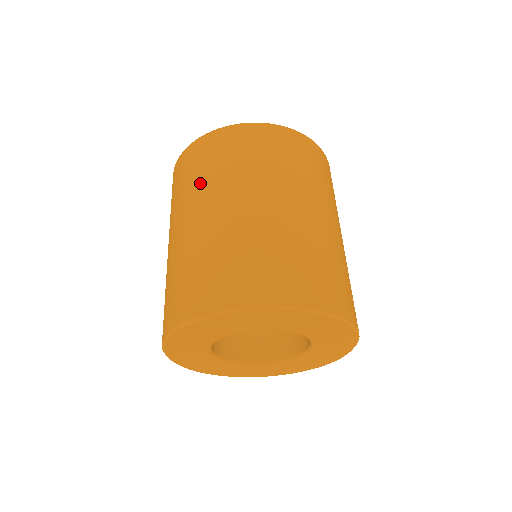
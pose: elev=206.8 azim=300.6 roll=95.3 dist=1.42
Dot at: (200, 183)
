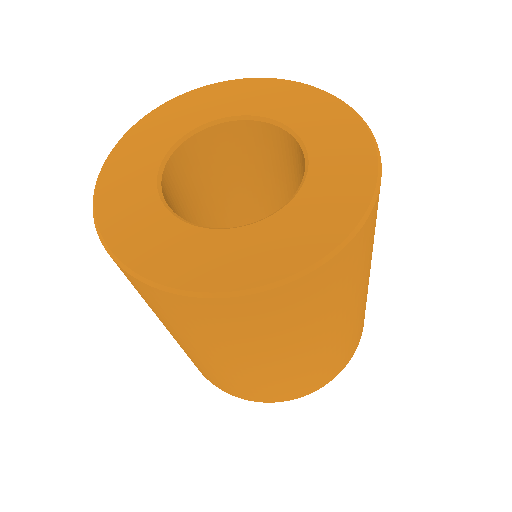
Dot at: occluded
